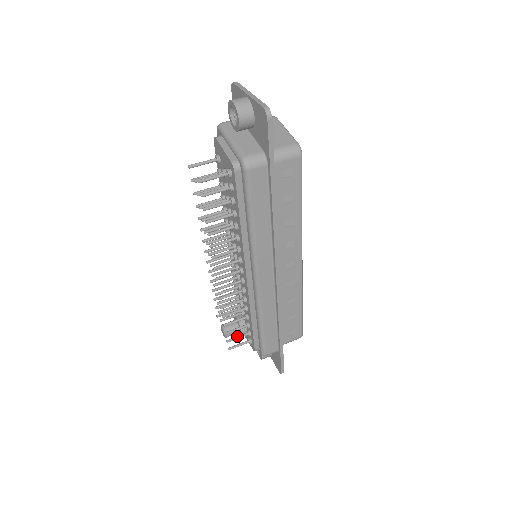
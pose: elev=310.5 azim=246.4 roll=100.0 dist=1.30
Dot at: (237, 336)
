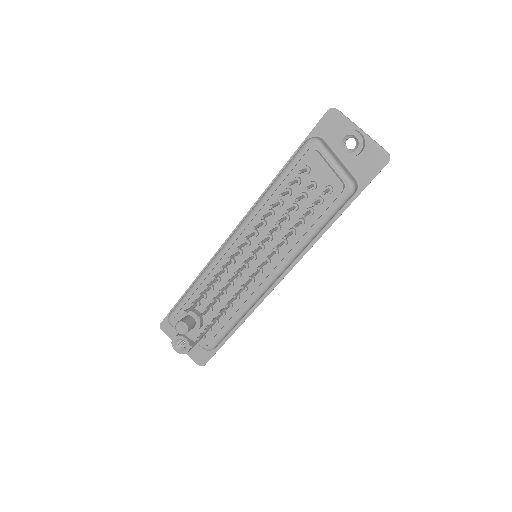
Dot at: (204, 333)
